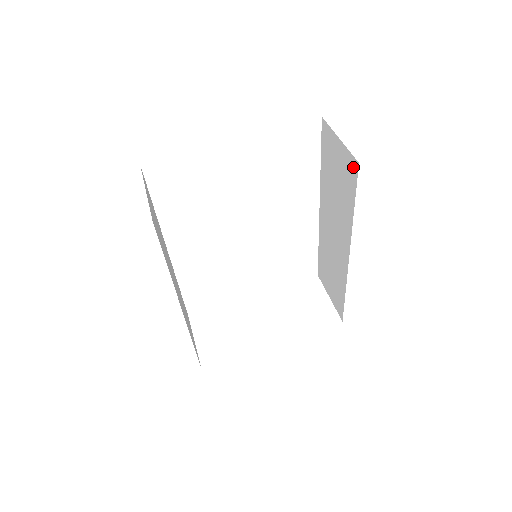
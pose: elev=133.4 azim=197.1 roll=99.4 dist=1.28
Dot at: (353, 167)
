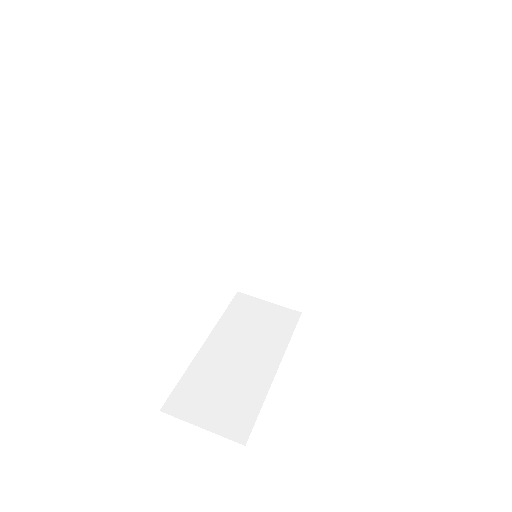
Dot at: (340, 109)
